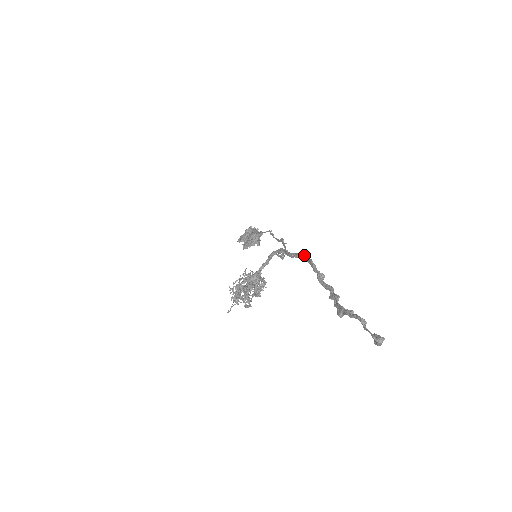
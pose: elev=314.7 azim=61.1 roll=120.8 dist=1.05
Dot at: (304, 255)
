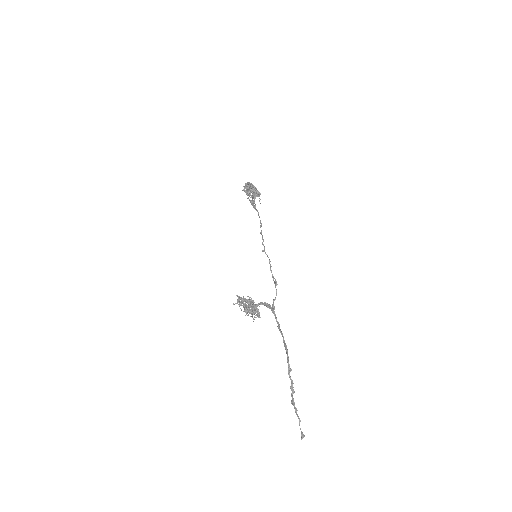
Dot at: (285, 346)
